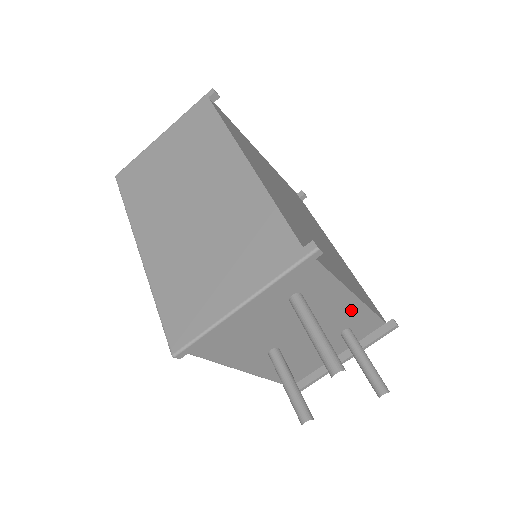
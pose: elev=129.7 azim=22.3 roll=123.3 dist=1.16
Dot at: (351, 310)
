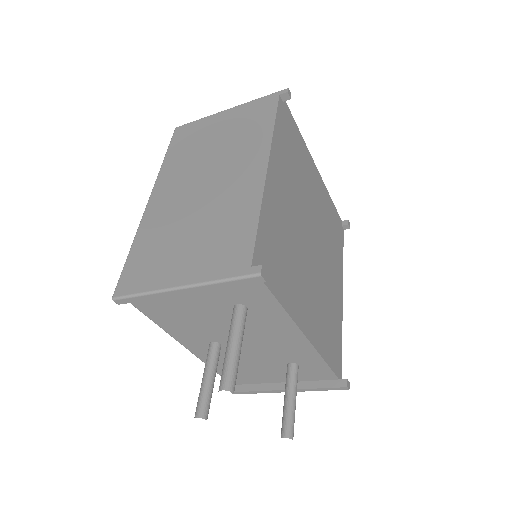
Dot at: (300, 348)
